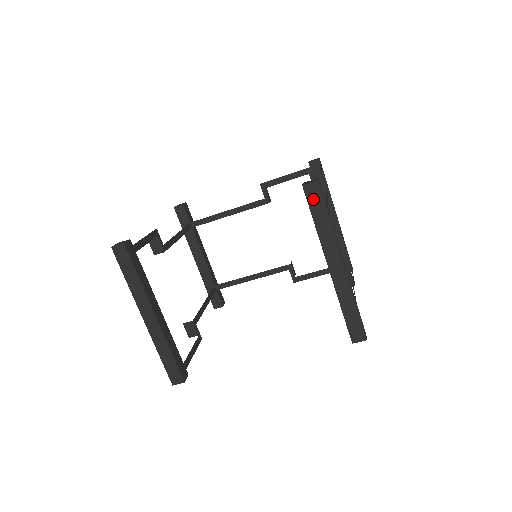
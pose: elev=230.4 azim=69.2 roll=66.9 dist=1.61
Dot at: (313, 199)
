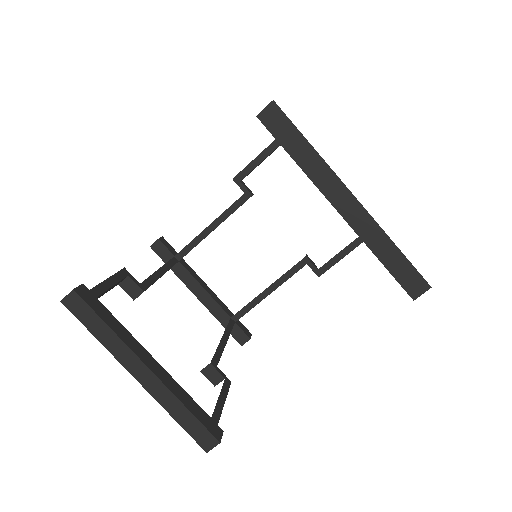
Dot at: (277, 128)
